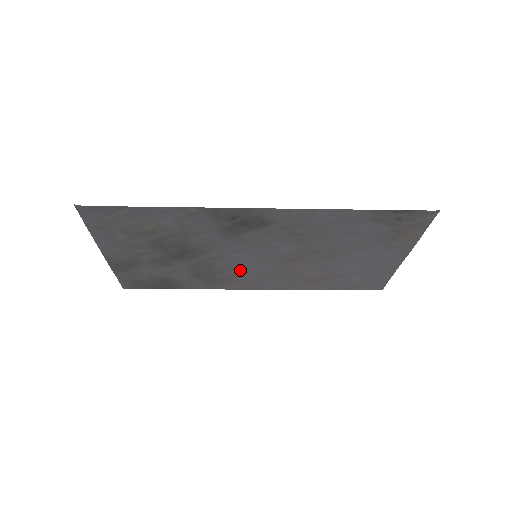
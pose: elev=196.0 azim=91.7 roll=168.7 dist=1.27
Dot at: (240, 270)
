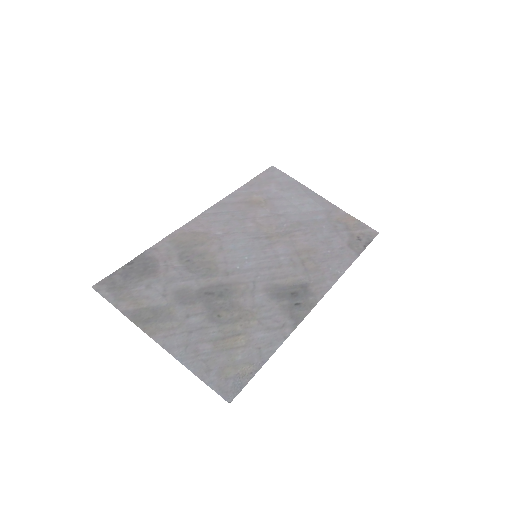
Dot at: (224, 246)
